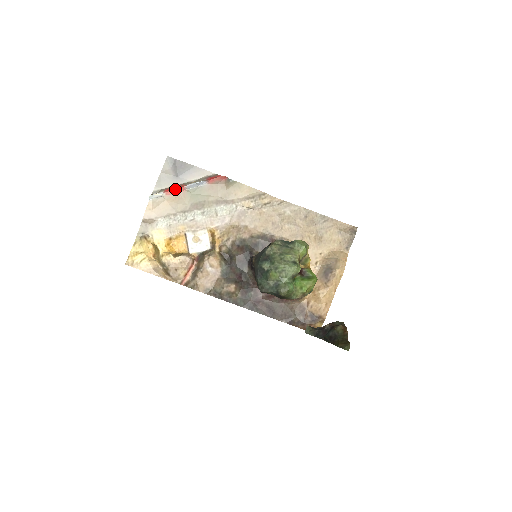
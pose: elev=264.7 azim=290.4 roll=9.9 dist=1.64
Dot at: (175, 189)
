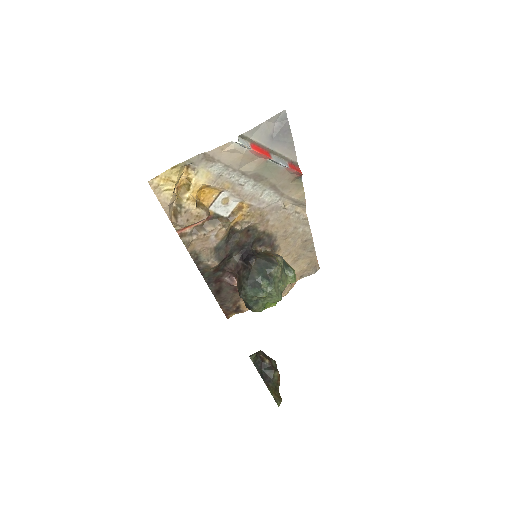
Dot at: (262, 154)
